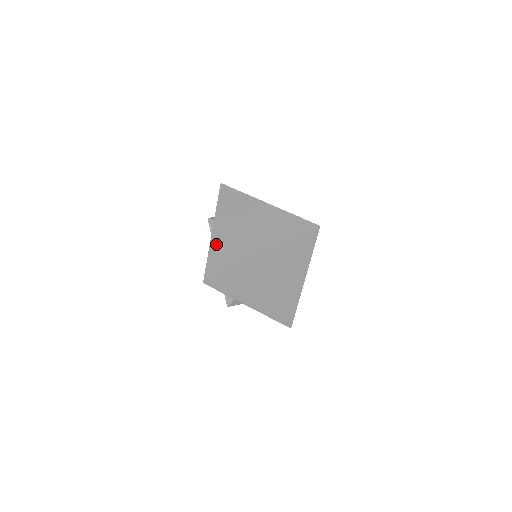
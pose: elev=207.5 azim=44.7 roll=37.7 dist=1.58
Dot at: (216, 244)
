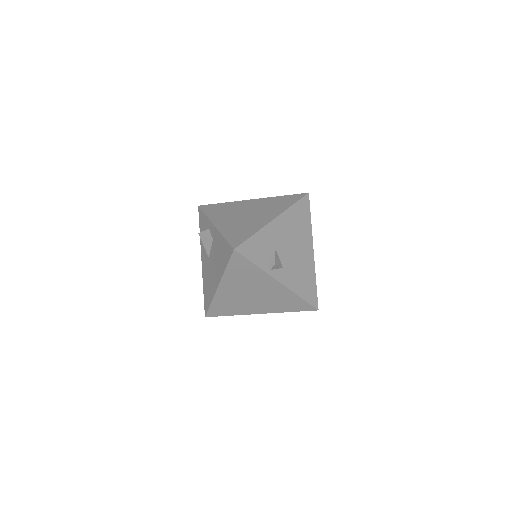
Dot at: occluded
